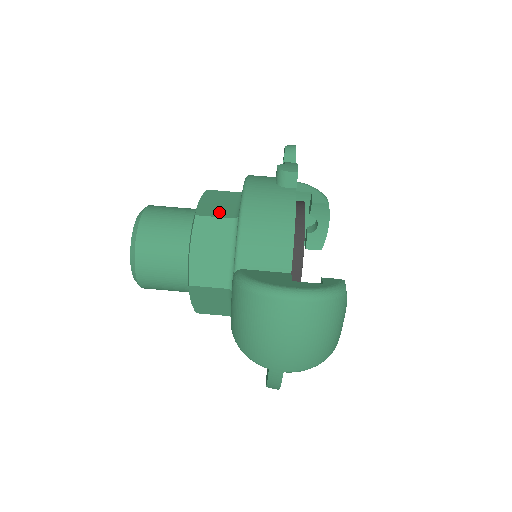
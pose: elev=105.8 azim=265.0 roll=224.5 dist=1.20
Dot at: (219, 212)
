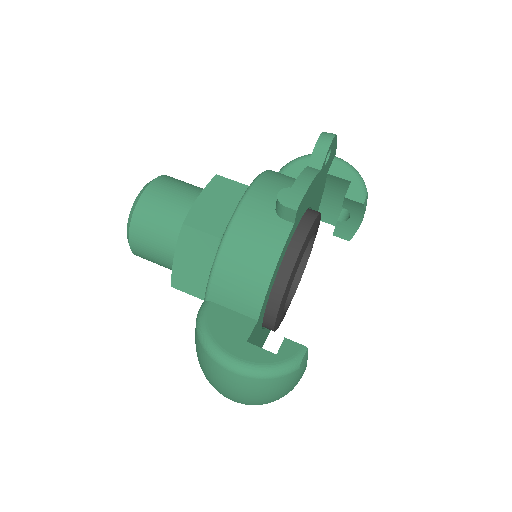
Dot at: (210, 223)
